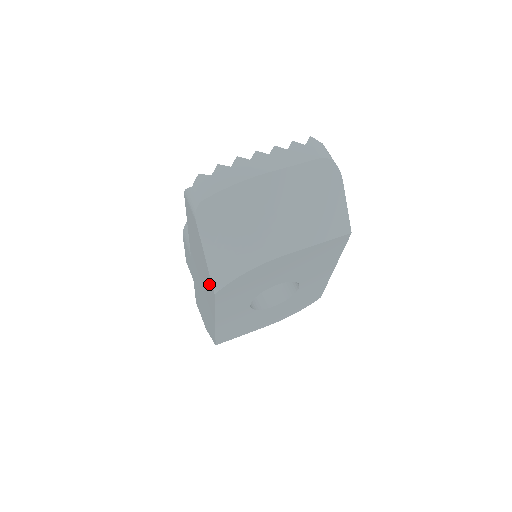
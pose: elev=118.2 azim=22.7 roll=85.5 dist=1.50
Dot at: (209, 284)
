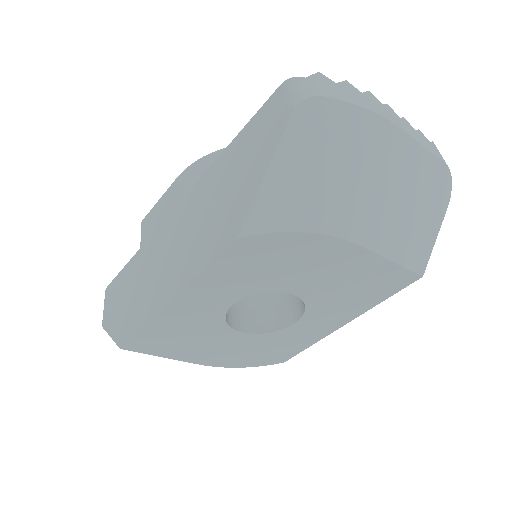
Dot at: (228, 225)
